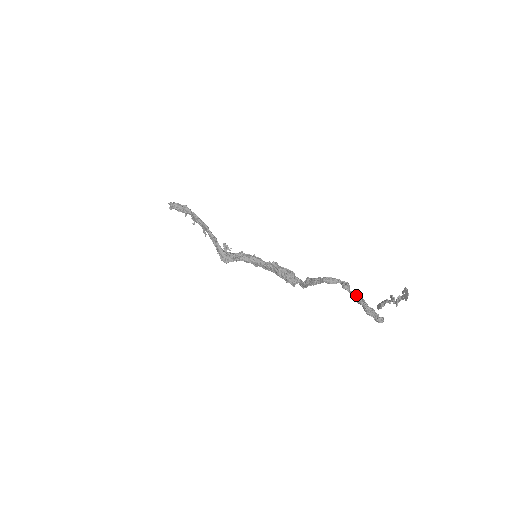
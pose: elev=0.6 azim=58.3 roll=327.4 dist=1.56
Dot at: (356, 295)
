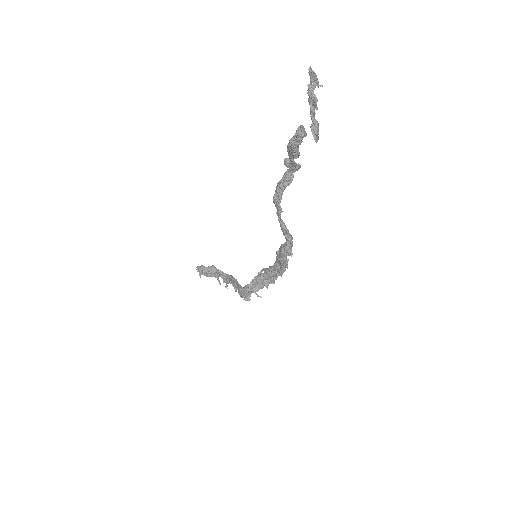
Dot at: (287, 149)
